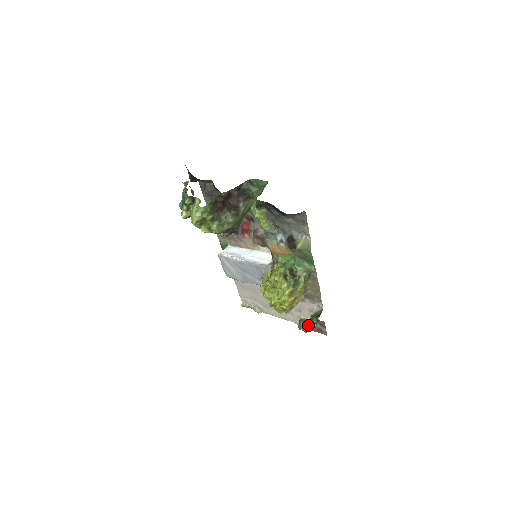
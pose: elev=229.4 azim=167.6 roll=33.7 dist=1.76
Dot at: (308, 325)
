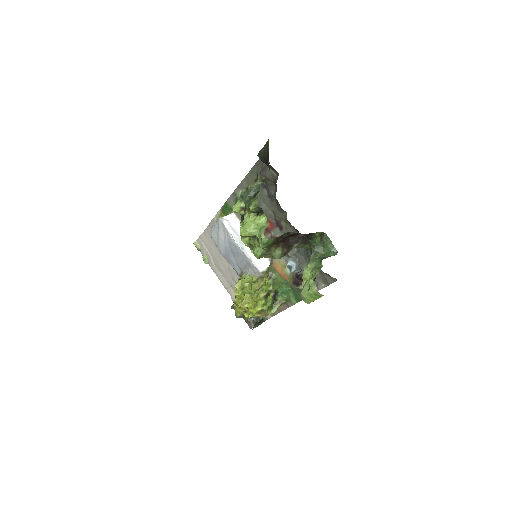
Dot at: occluded
